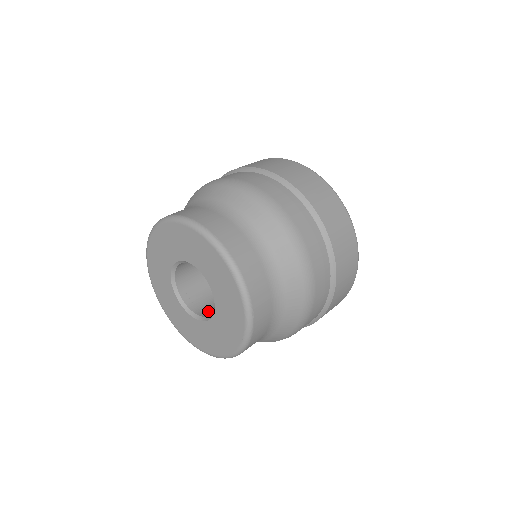
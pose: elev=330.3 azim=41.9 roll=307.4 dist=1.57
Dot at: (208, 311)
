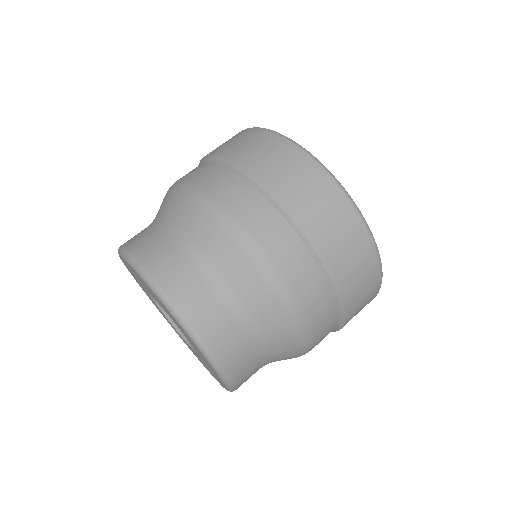
Dot at: occluded
